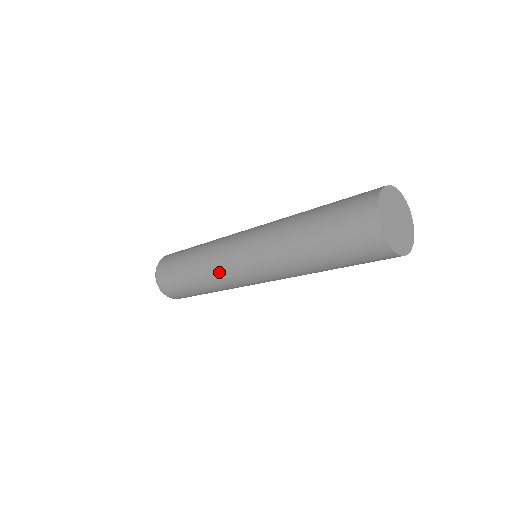
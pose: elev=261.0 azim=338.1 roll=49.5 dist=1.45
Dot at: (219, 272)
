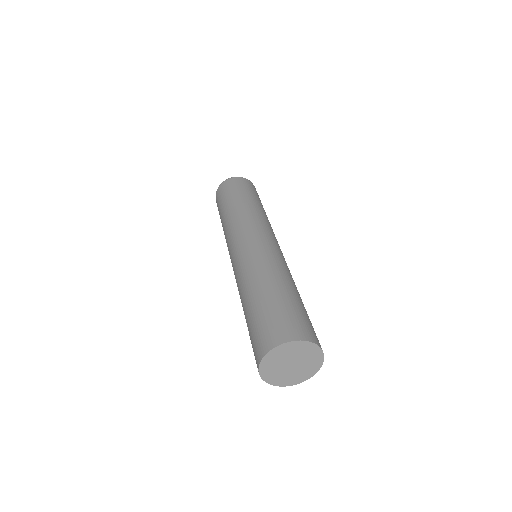
Dot at: (228, 237)
